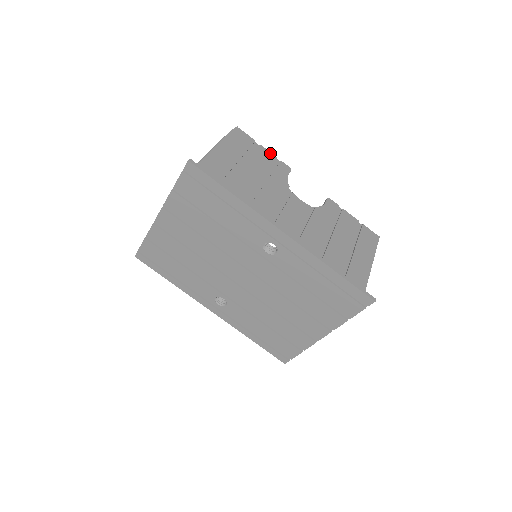
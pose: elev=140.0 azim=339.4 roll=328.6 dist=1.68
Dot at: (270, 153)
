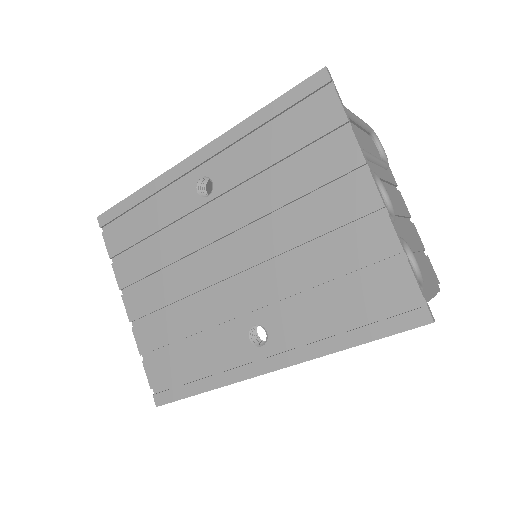
Dot at: occluded
